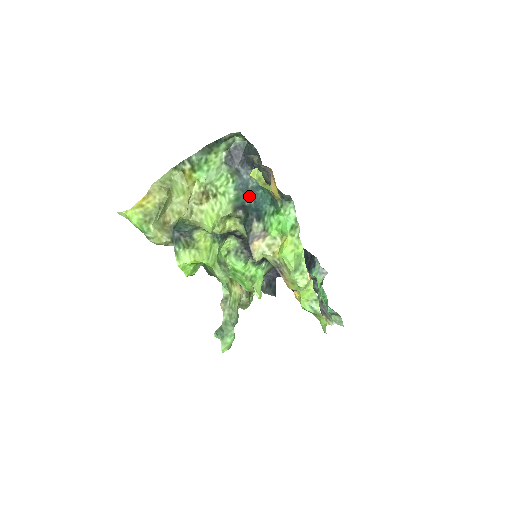
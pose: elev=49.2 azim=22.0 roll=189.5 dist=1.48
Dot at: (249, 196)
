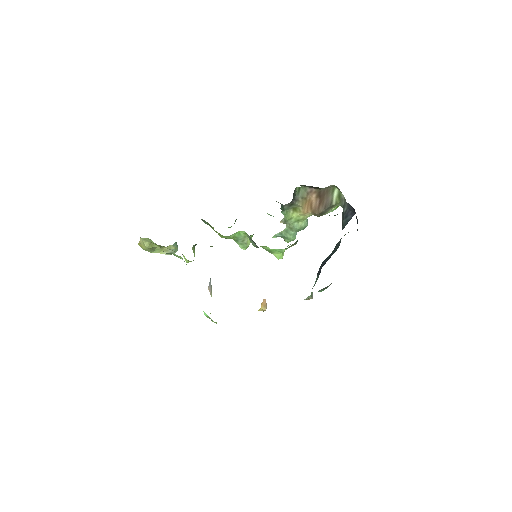
Dot at: occluded
